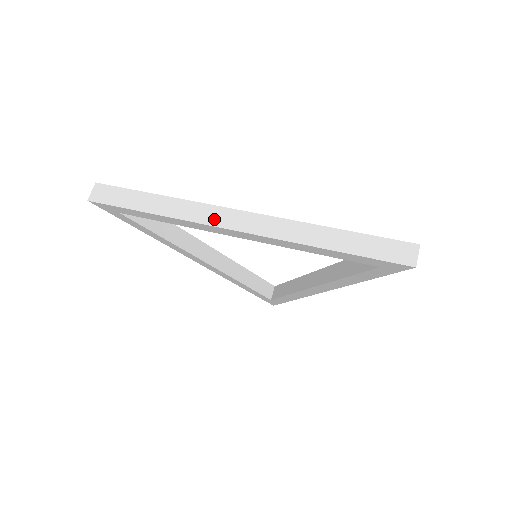
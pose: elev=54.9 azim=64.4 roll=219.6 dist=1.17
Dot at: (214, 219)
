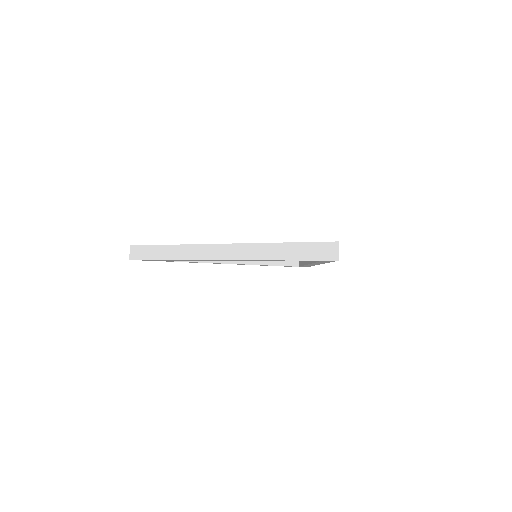
Dot at: (204, 255)
